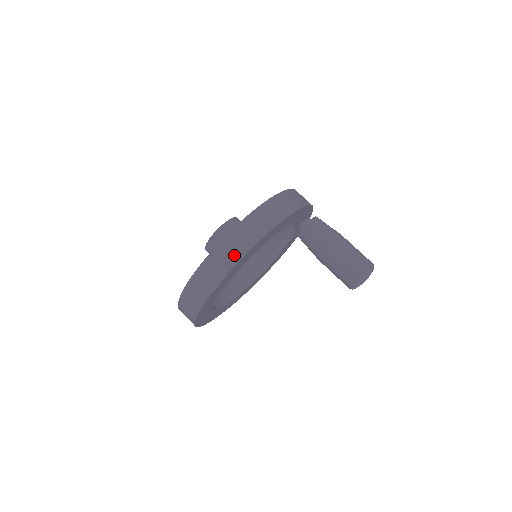
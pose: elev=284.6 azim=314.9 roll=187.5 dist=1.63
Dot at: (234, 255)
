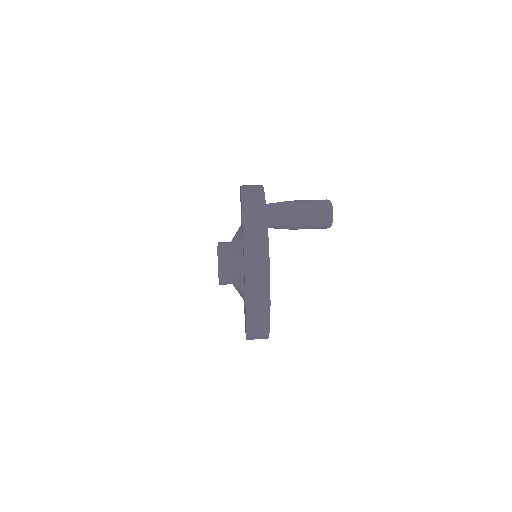
Dot at: (261, 232)
